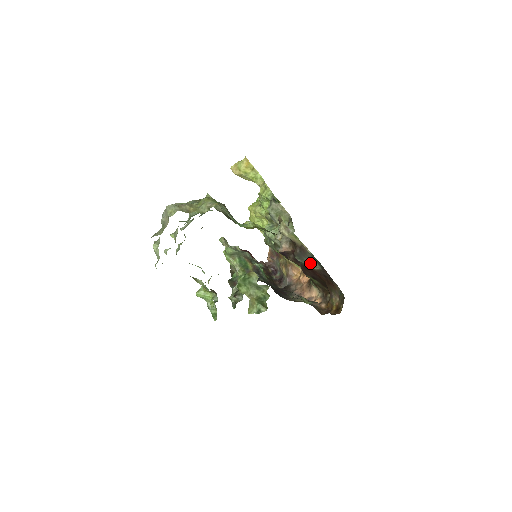
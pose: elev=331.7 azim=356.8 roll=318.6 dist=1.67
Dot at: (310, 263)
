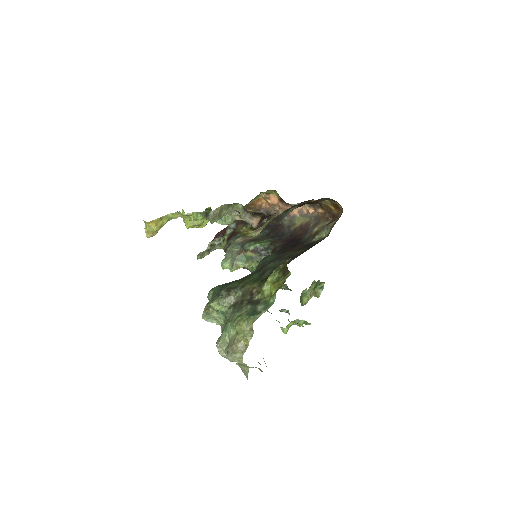
Dot at: (287, 213)
